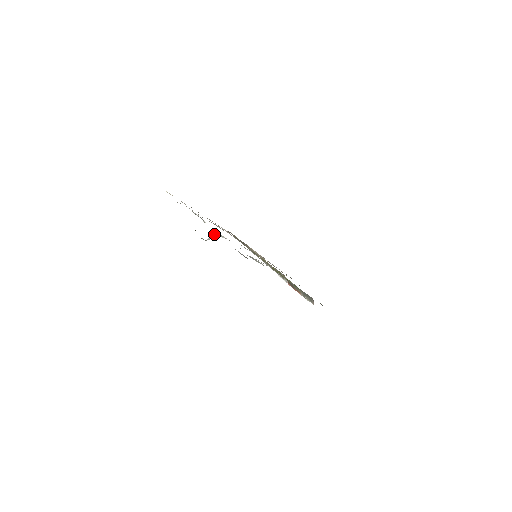
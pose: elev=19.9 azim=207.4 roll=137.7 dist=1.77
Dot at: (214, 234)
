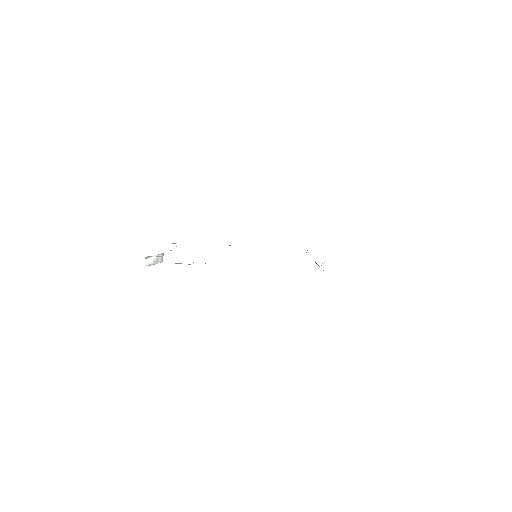
Dot at: (146, 258)
